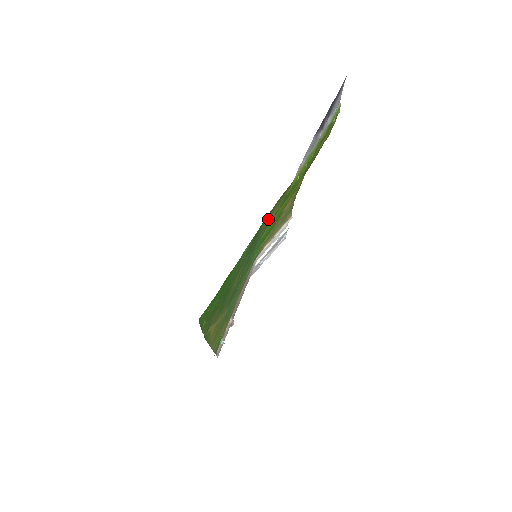
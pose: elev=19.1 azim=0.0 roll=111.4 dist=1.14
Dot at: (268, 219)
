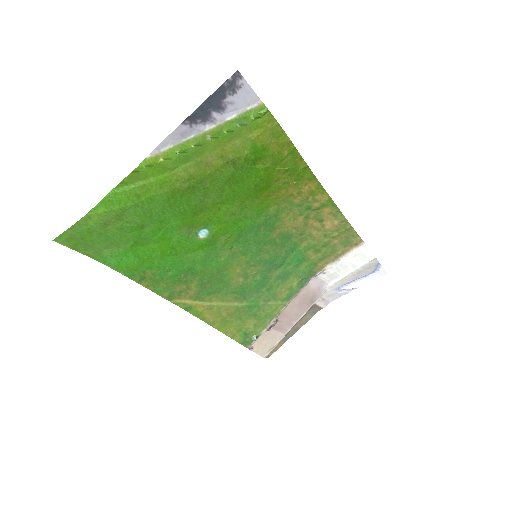
Dot at: (283, 226)
